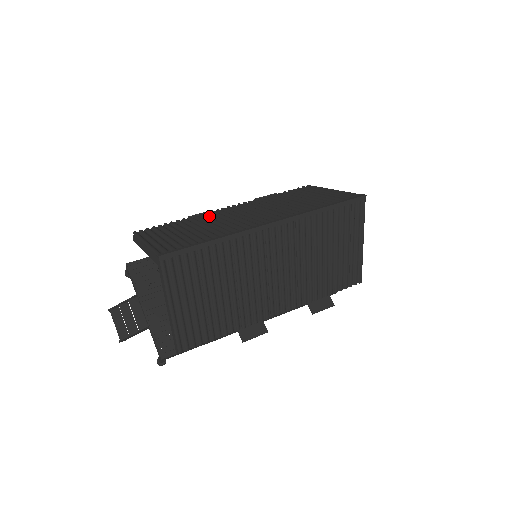
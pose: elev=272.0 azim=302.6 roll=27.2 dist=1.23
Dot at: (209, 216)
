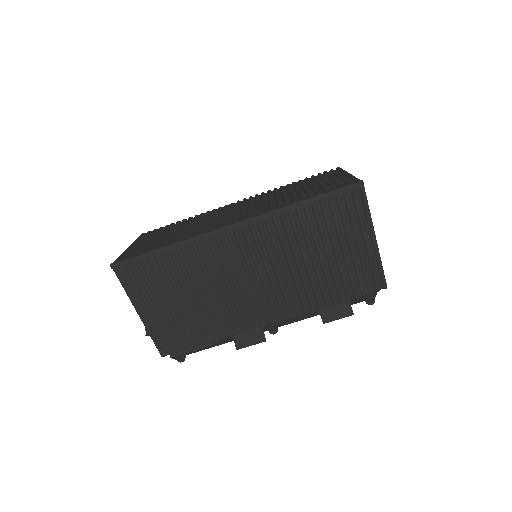
Dot at: (210, 214)
